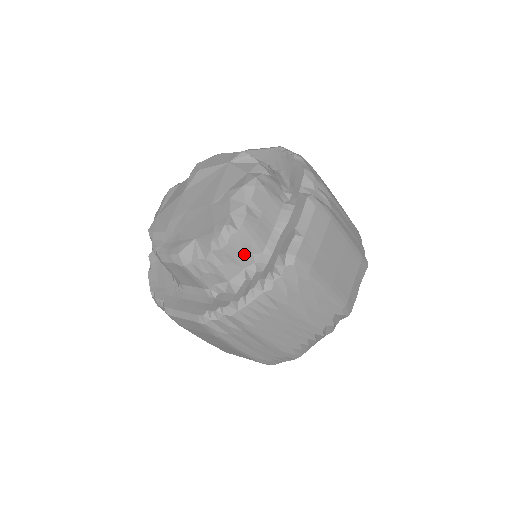
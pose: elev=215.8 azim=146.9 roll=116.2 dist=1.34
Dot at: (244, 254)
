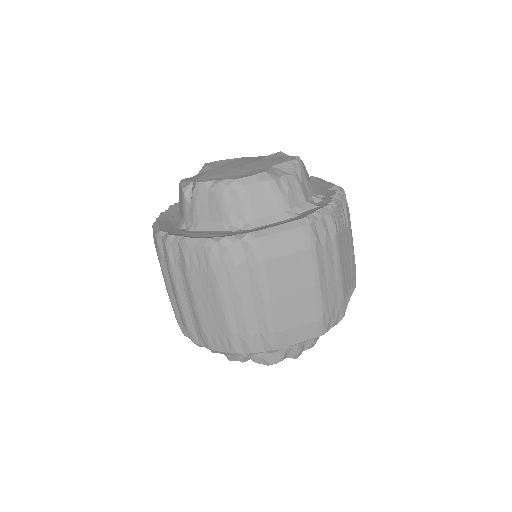
Dot at: (309, 183)
